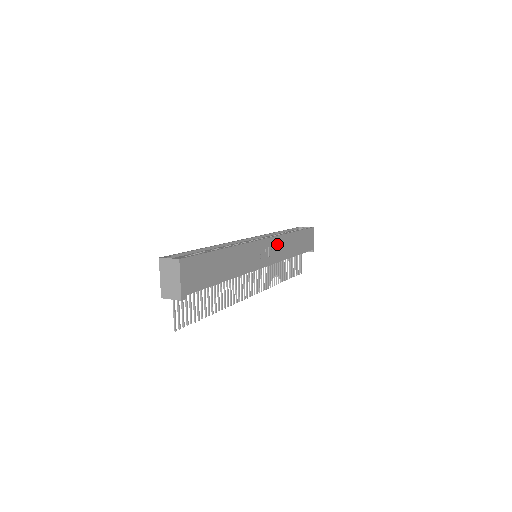
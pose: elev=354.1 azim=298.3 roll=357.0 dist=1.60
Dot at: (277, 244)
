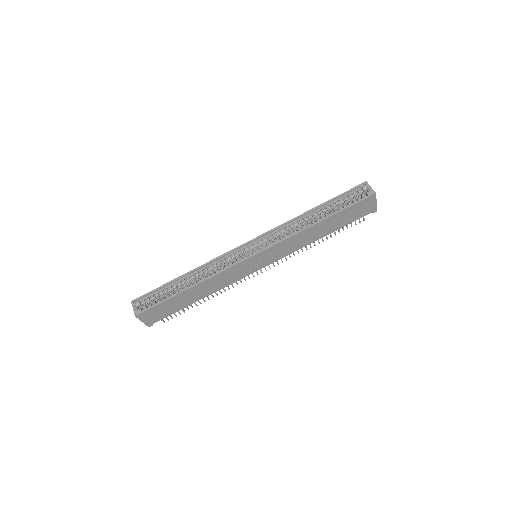
Dot at: (282, 246)
